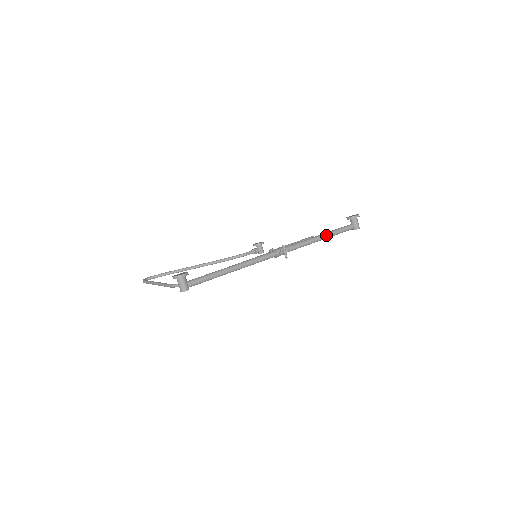
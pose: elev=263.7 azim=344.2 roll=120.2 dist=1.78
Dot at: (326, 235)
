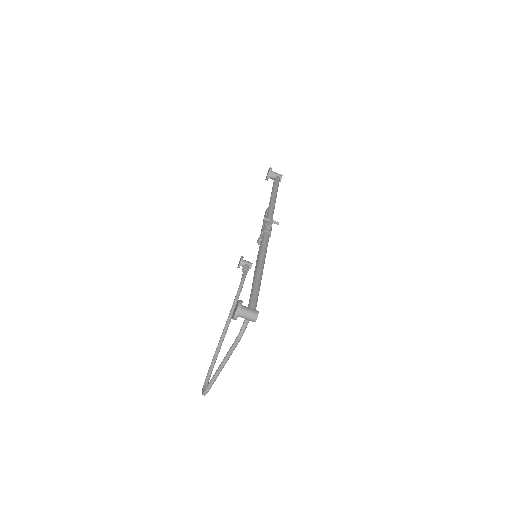
Dot at: (273, 195)
